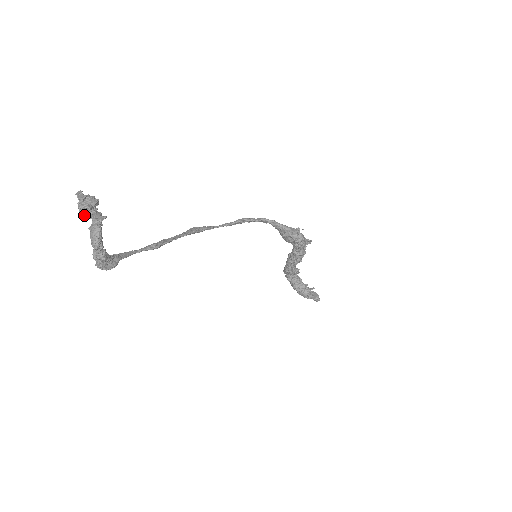
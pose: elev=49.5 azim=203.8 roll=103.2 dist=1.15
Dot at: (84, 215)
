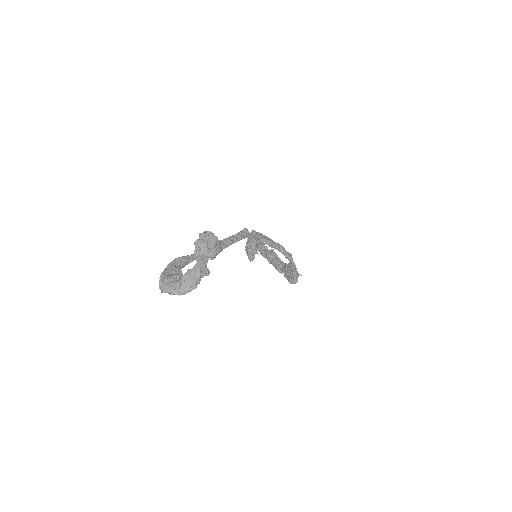
Dot at: (196, 253)
